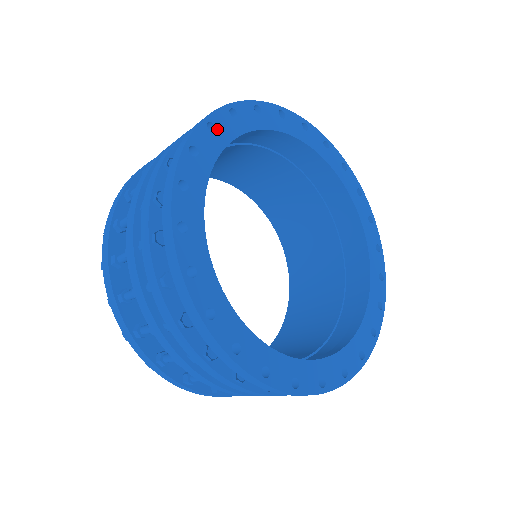
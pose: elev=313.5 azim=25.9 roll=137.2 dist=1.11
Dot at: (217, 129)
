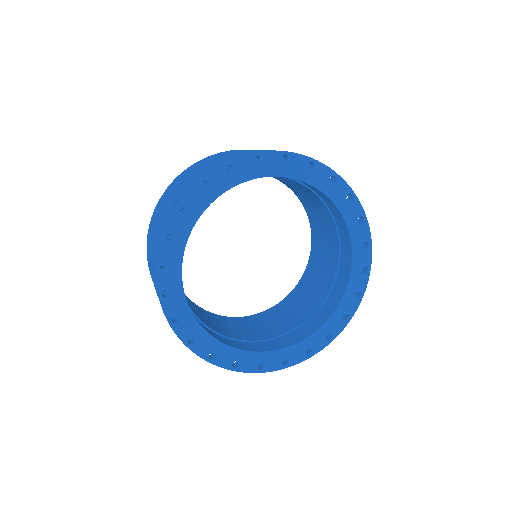
Dot at: (234, 171)
